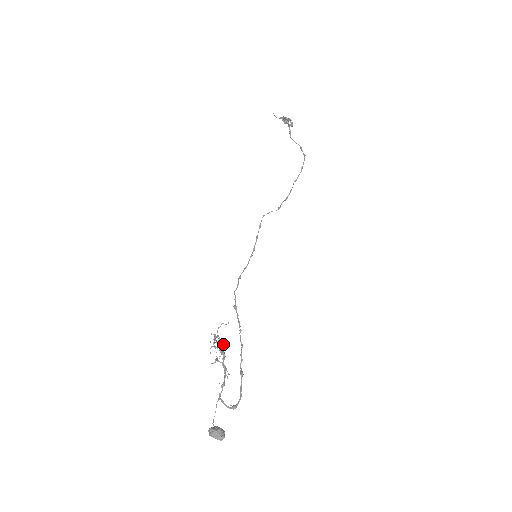
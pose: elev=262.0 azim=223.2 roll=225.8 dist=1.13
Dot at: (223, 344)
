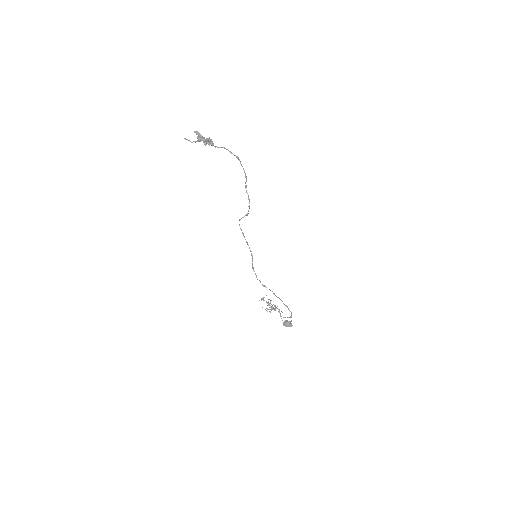
Dot at: (268, 301)
